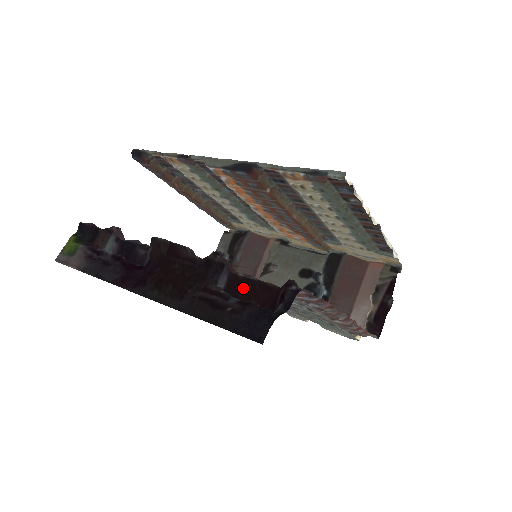
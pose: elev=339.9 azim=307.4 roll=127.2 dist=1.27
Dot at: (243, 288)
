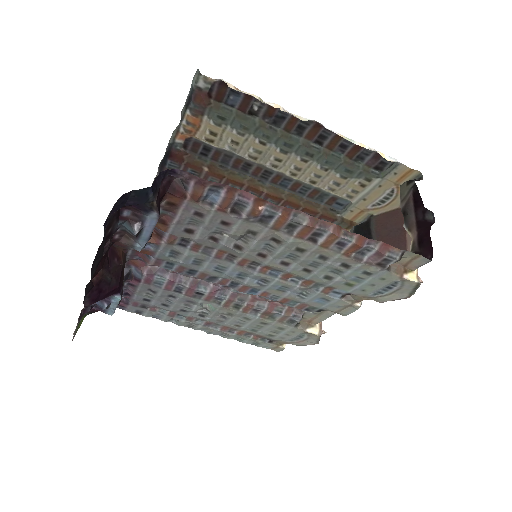
Dot at: occluded
